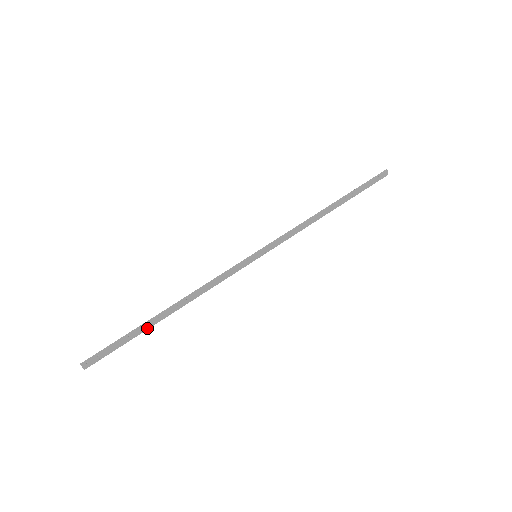
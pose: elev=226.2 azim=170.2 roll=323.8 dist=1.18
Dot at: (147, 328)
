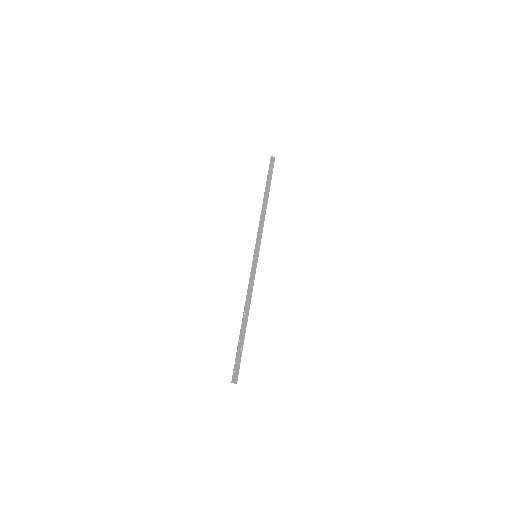
Dot at: (244, 337)
